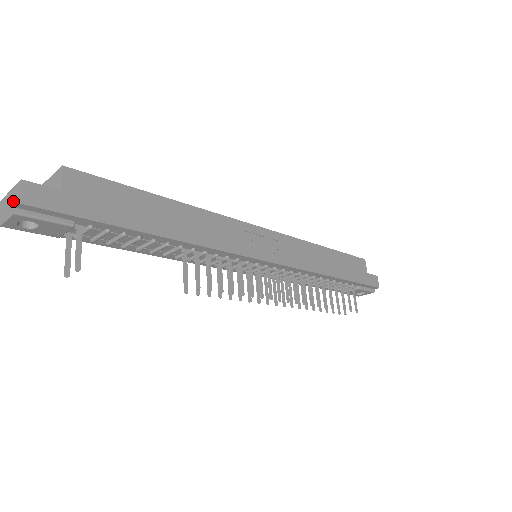
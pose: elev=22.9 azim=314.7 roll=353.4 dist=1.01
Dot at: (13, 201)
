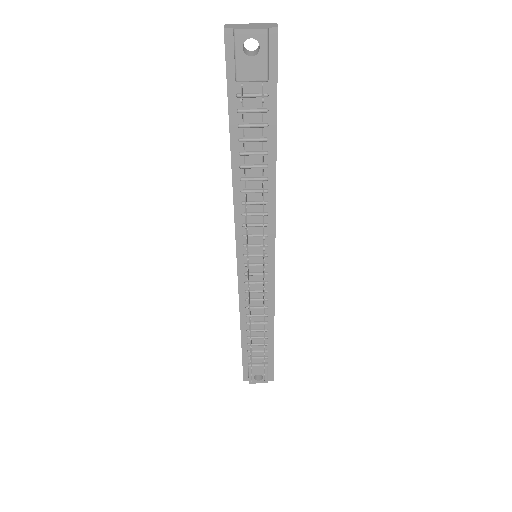
Dot at: (264, 26)
